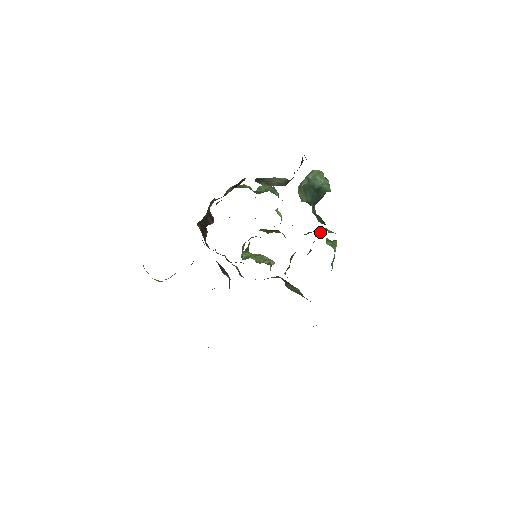
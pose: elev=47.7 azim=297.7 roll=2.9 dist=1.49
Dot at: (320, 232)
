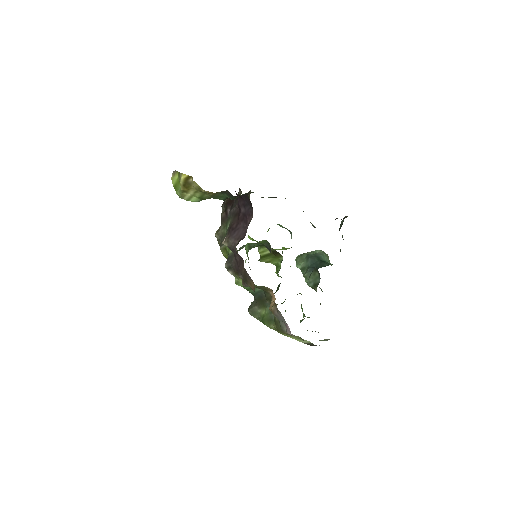
Dot at: (301, 294)
